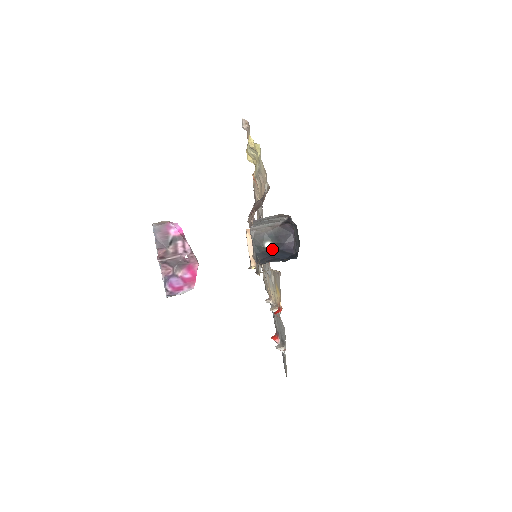
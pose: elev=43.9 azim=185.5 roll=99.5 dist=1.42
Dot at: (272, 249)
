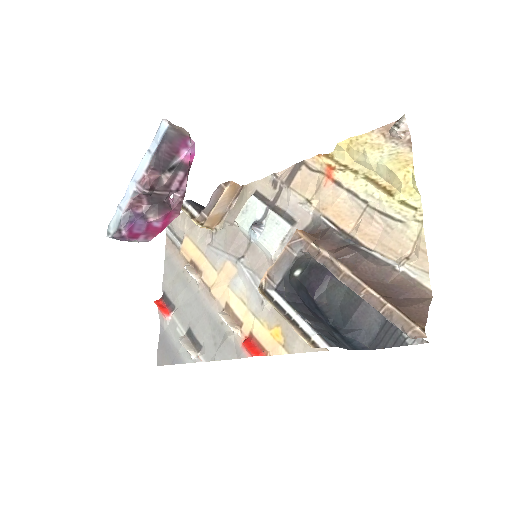
Dot at: (299, 281)
